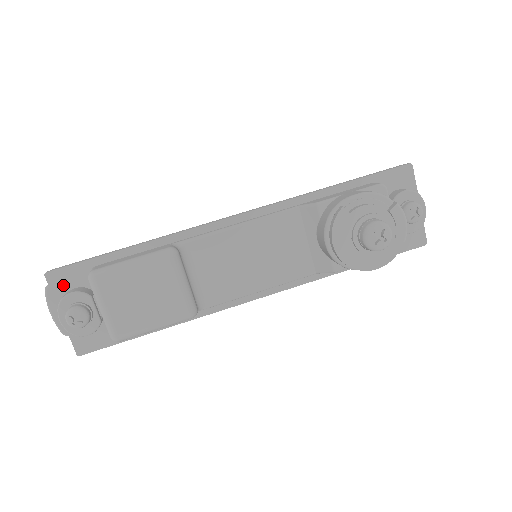
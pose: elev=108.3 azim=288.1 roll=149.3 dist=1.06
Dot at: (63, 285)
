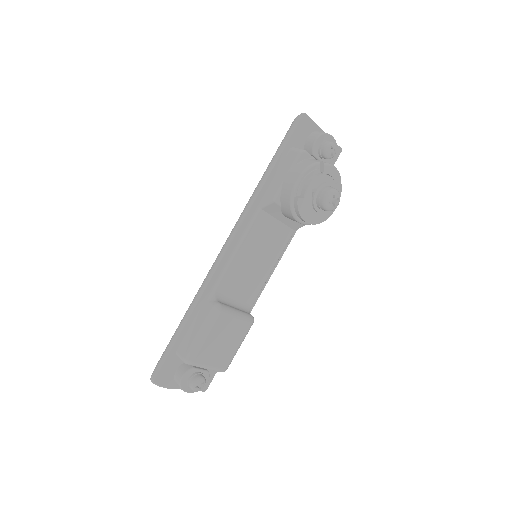
Dot at: (168, 376)
